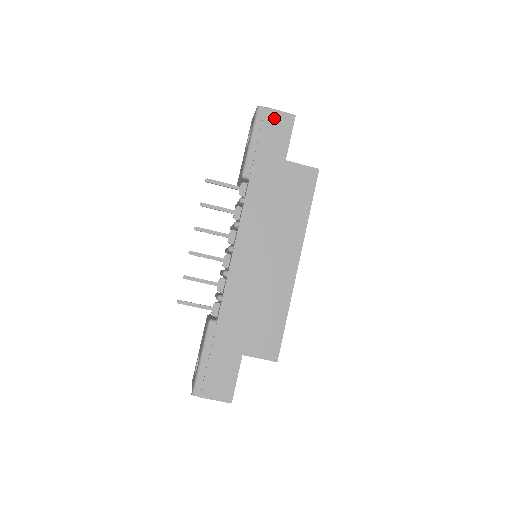
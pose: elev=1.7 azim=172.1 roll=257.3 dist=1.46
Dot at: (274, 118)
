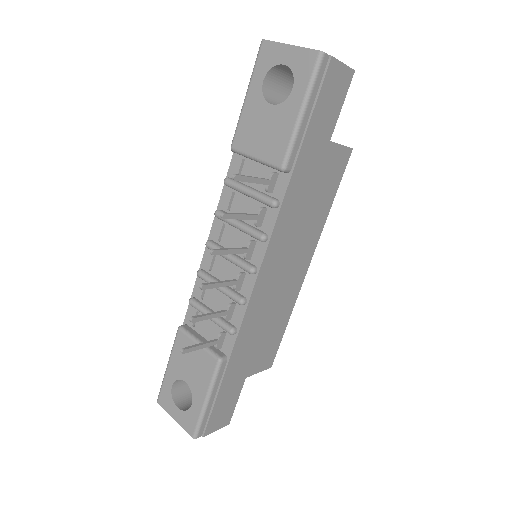
Dot at: (335, 76)
